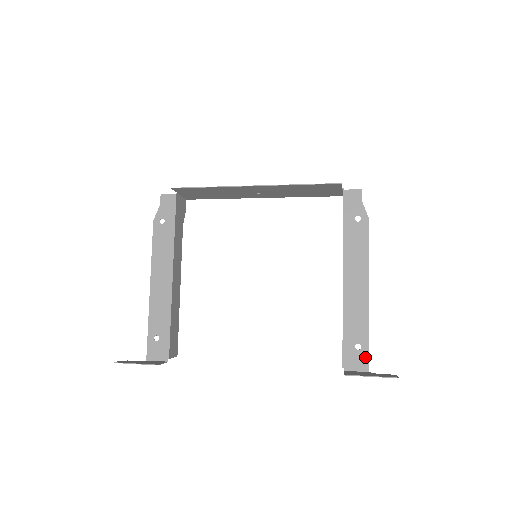
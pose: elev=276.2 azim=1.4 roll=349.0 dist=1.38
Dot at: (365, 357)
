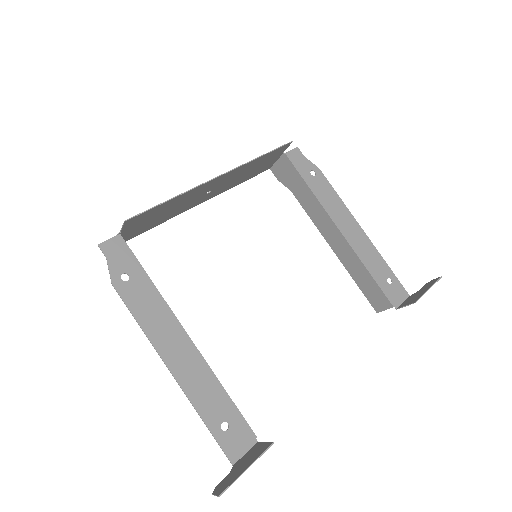
Dot at: (399, 286)
